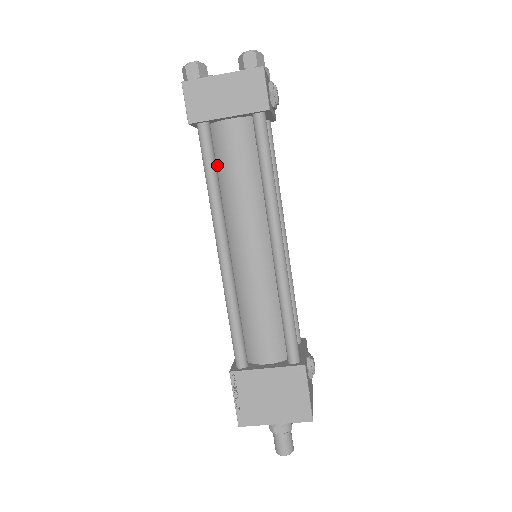
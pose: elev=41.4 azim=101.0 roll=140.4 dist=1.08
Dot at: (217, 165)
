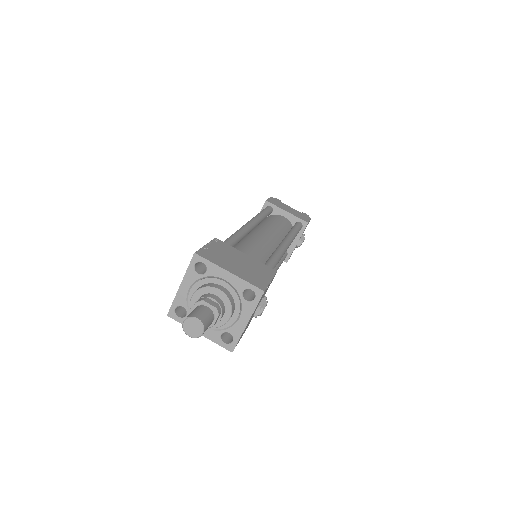
Dot at: (264, 221)
